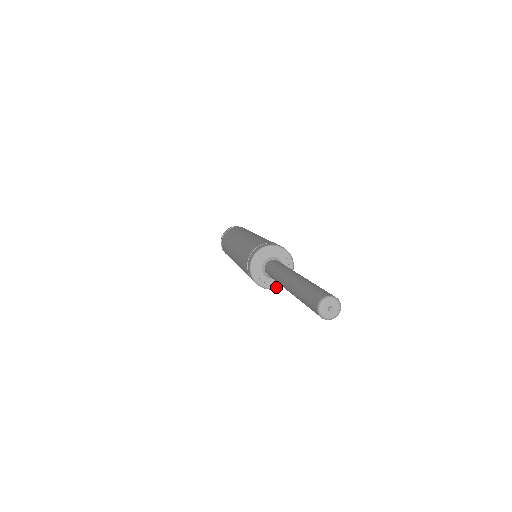
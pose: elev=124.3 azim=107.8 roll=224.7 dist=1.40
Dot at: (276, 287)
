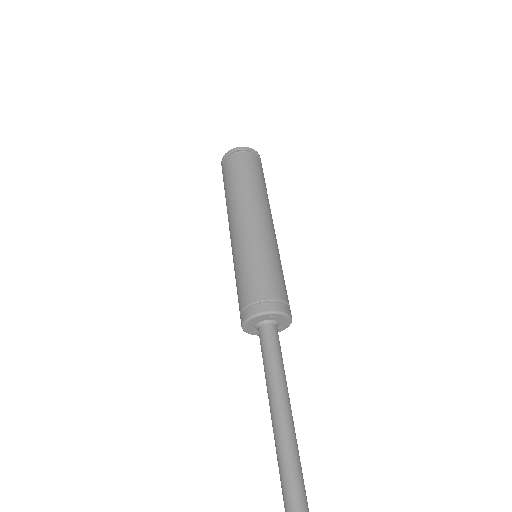
Dot at: occluded
